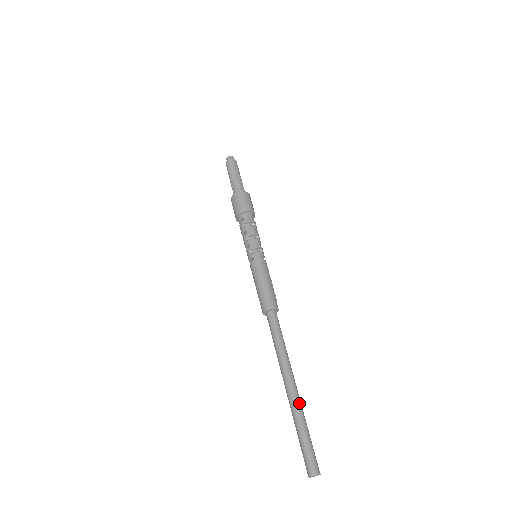
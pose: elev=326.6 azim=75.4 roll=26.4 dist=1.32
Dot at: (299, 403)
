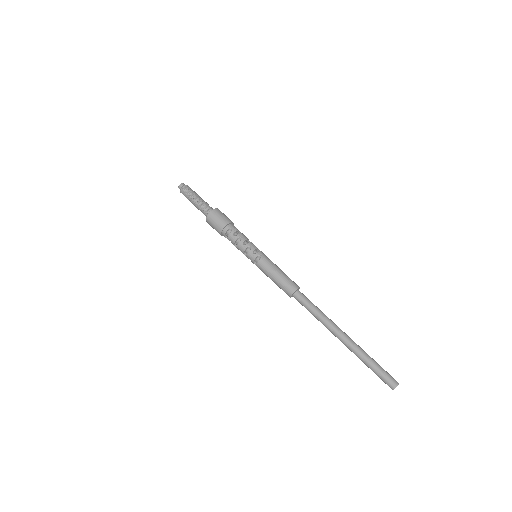
Dot at: (357, 345)
